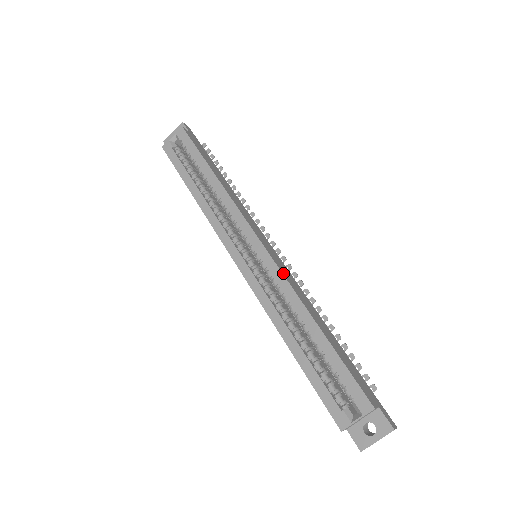
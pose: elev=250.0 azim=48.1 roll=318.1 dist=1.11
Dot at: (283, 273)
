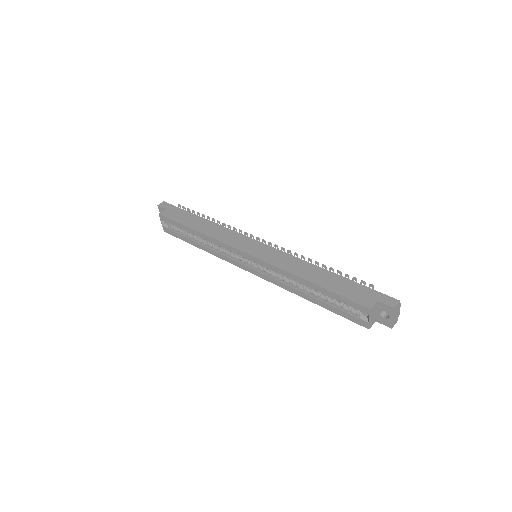
Dot at: (271, 263)
